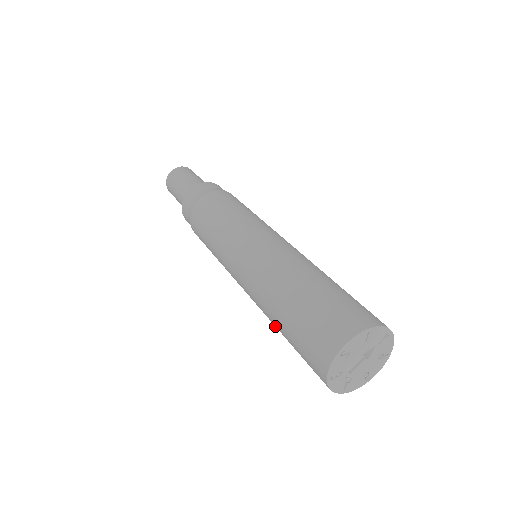
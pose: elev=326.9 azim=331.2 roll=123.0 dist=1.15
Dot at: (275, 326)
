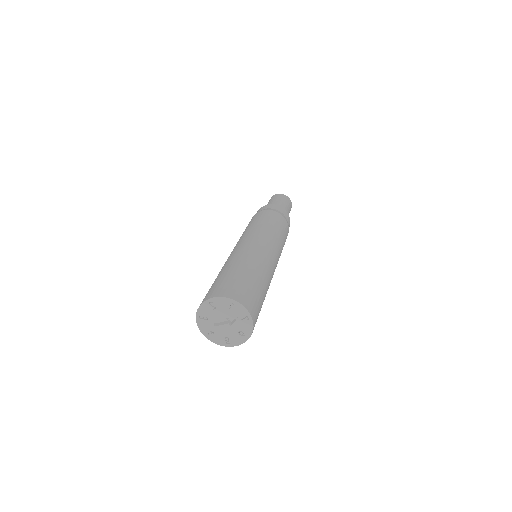
Dot at: occluded
